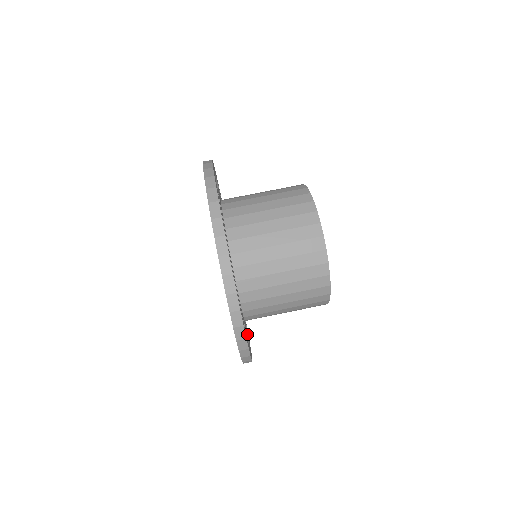
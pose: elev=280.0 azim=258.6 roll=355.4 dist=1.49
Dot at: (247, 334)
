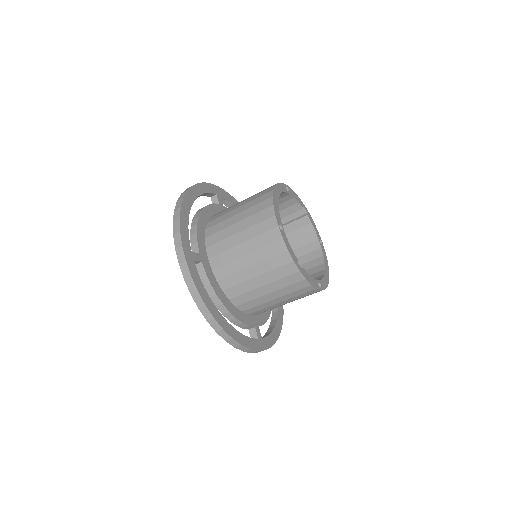
Dot at: occluded
